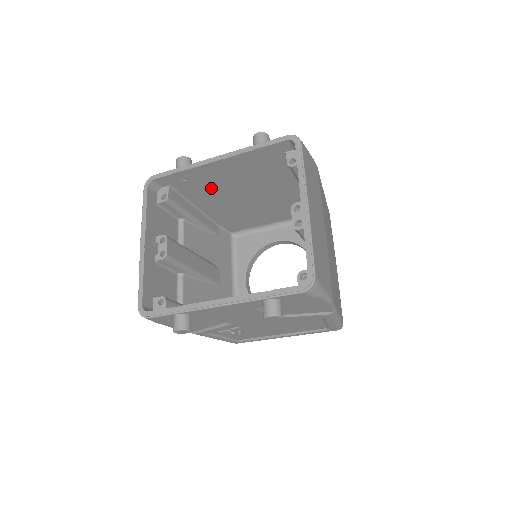
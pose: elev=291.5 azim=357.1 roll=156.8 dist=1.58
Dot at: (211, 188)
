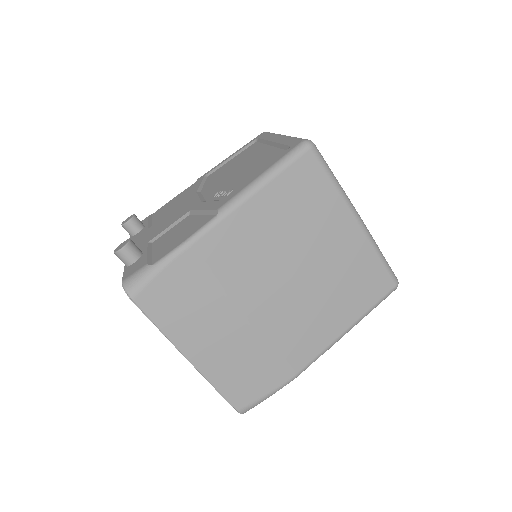
Dot at: occluded
